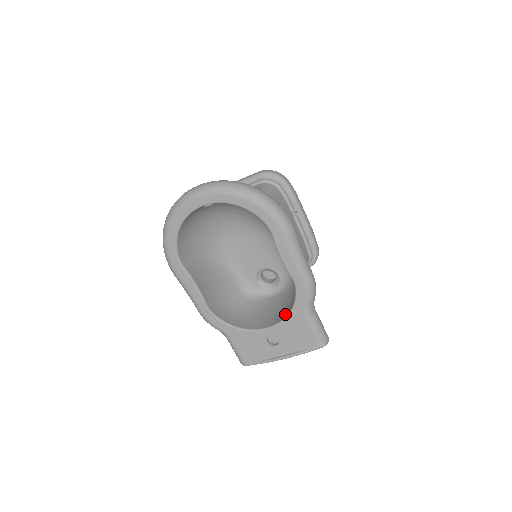
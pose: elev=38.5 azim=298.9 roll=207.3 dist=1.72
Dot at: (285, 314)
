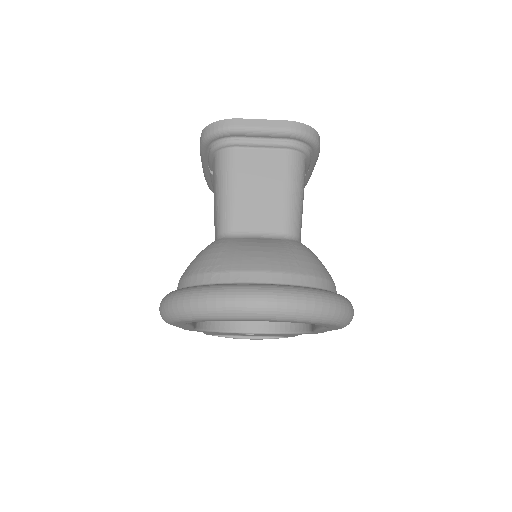
Dot at: (277, 326)
